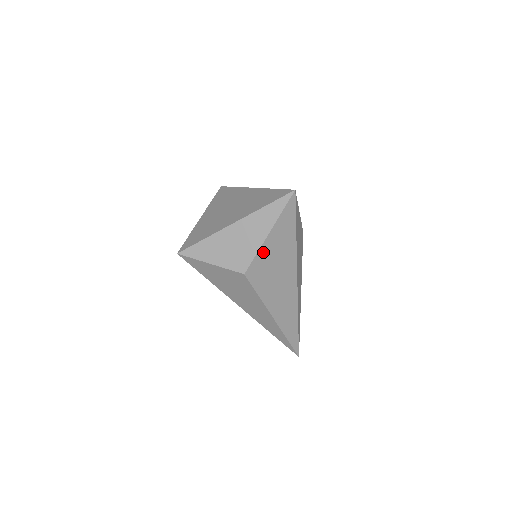
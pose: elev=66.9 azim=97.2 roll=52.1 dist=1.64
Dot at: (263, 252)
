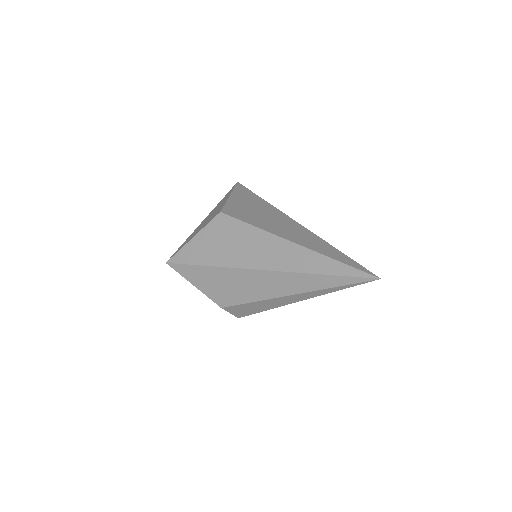
Dot at: (232, 203)
